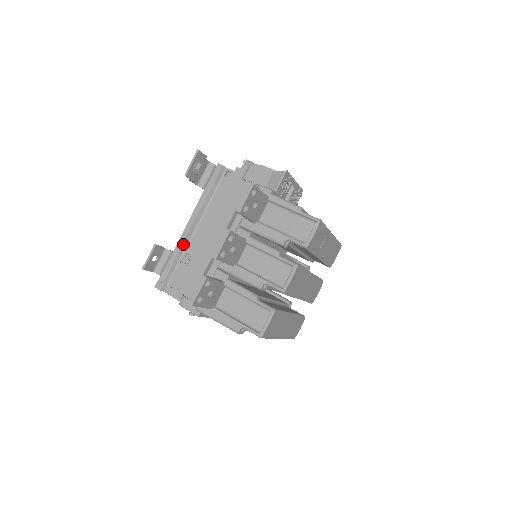
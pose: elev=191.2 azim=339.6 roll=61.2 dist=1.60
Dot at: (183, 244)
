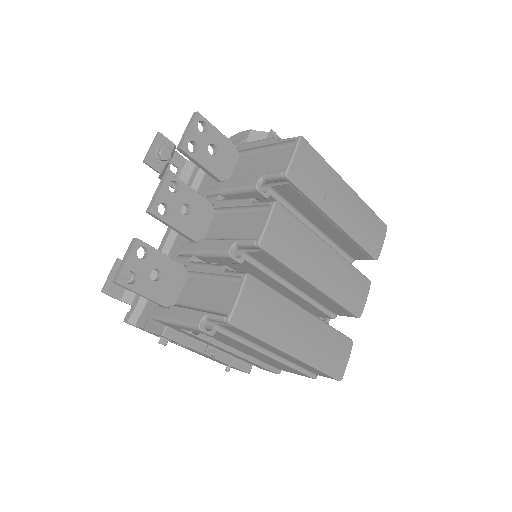
Dot at: occluded
